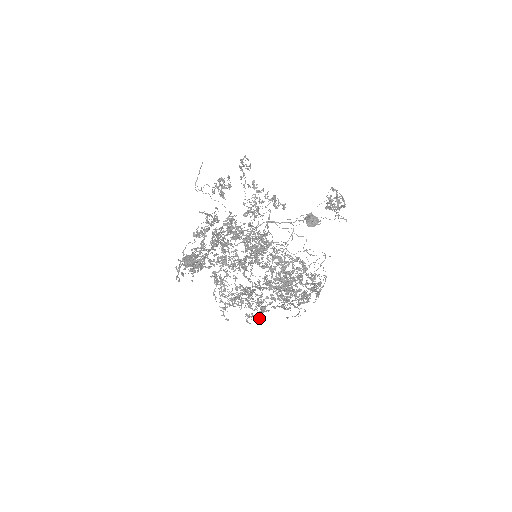
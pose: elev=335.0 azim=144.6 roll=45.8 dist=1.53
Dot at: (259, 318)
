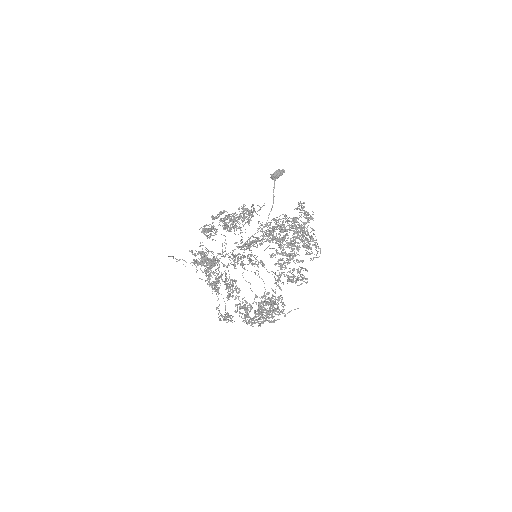
Dot at: occluded
